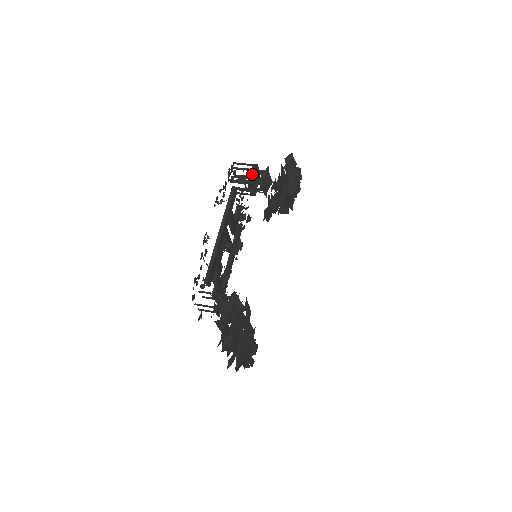
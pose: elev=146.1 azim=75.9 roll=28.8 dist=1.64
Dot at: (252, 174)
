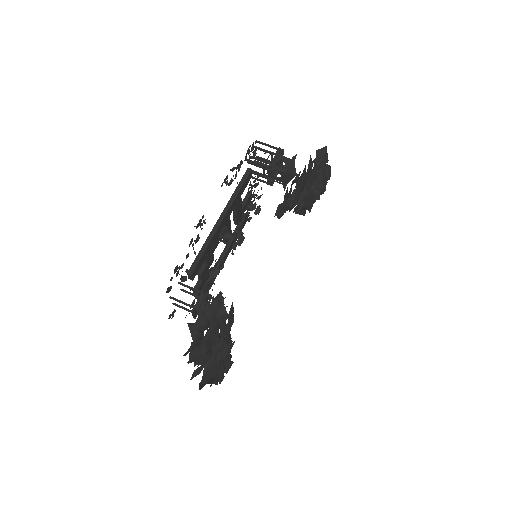
Dot at: (275, 159)
